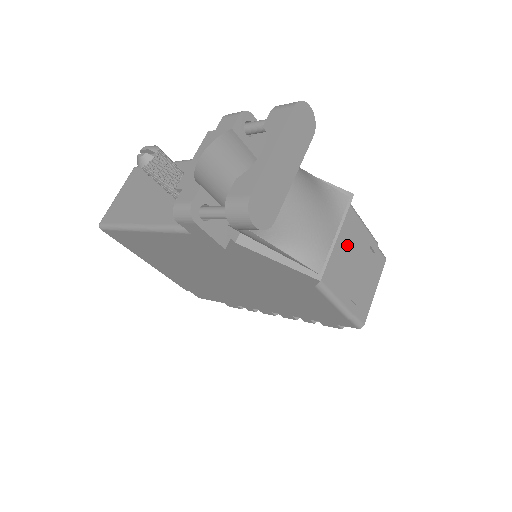
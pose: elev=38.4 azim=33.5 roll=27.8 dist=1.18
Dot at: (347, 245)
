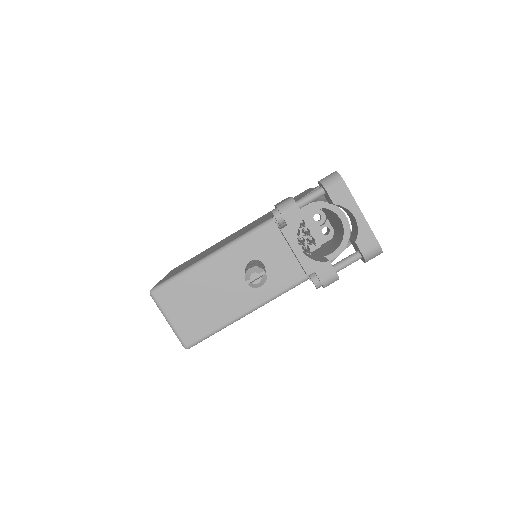
Dot at: occluded
